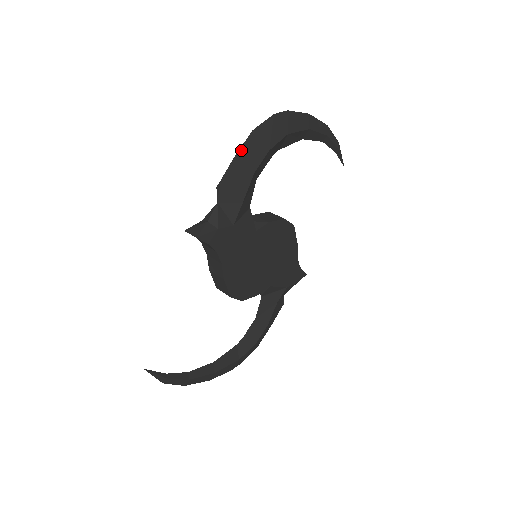
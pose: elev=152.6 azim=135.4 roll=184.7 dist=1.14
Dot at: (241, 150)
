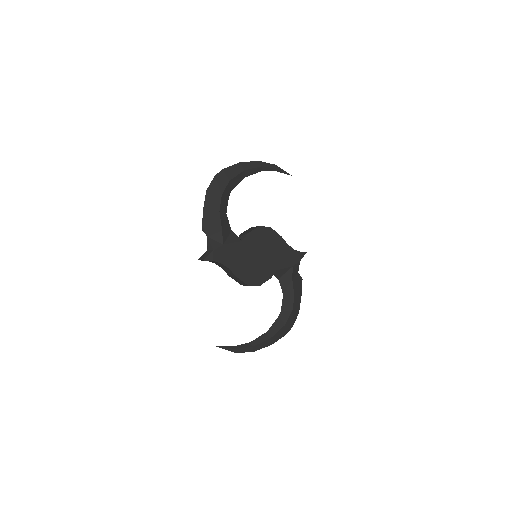
Dot at: (205, 204)
